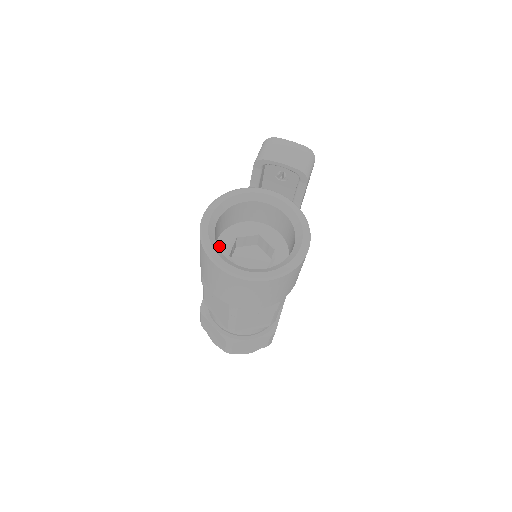
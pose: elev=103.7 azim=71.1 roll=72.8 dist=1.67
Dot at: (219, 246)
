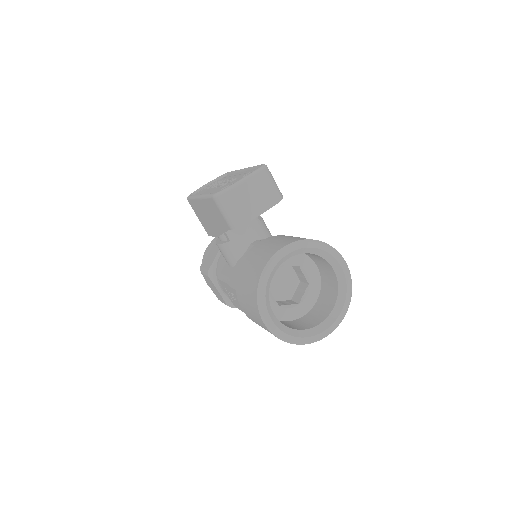
Dot at: occluded
